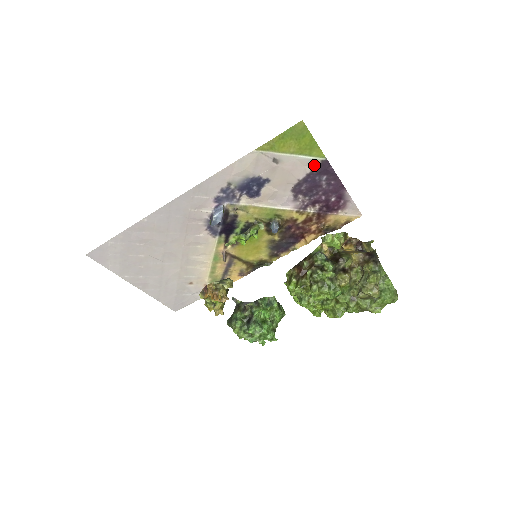
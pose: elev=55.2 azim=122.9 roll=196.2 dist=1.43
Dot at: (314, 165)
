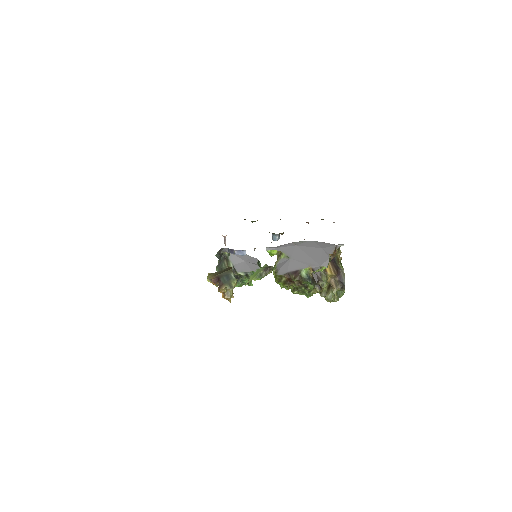
Dot at: occluded
